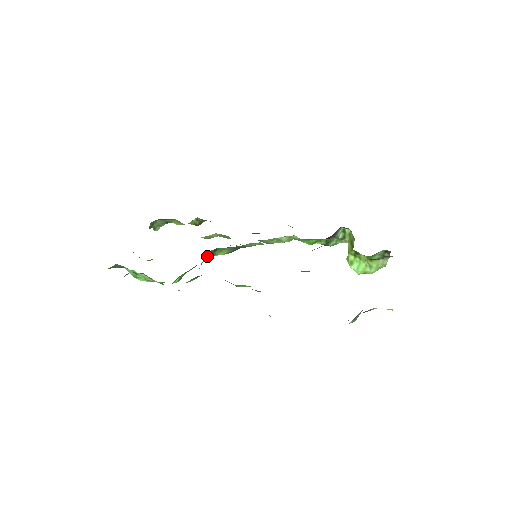
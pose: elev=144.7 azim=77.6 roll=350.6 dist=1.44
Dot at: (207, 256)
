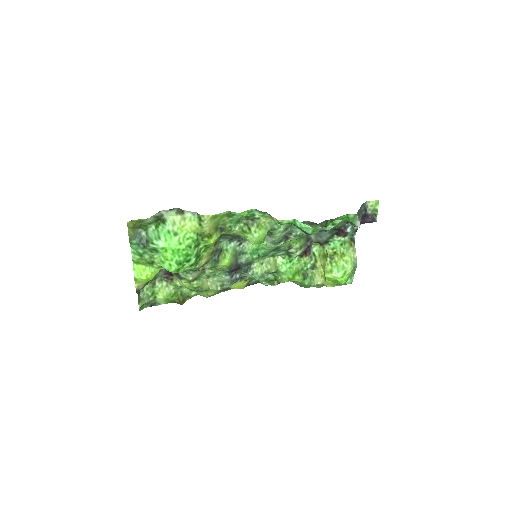
Dot at: (216, 246)
